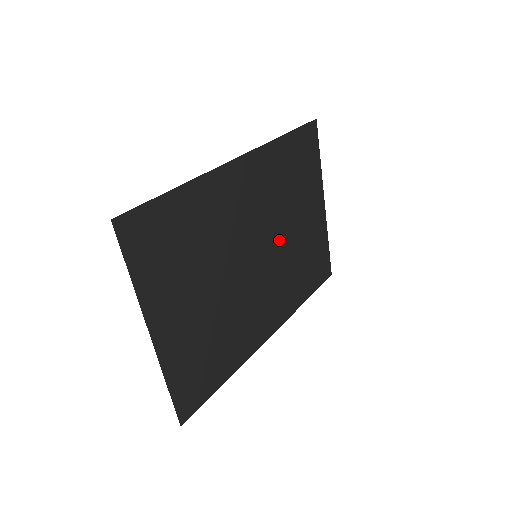
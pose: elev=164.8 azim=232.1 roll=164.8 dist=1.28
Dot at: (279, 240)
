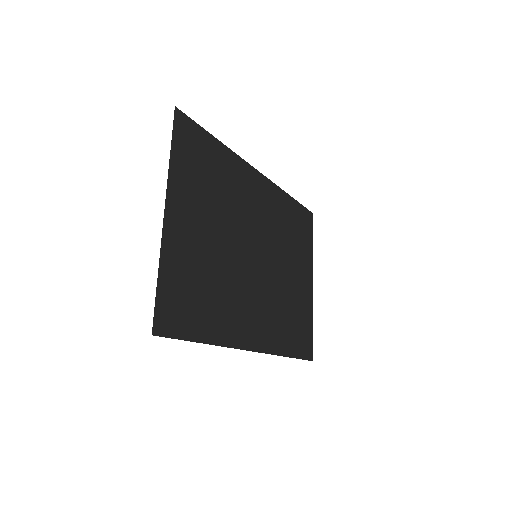
Dot at: (275, 267)
